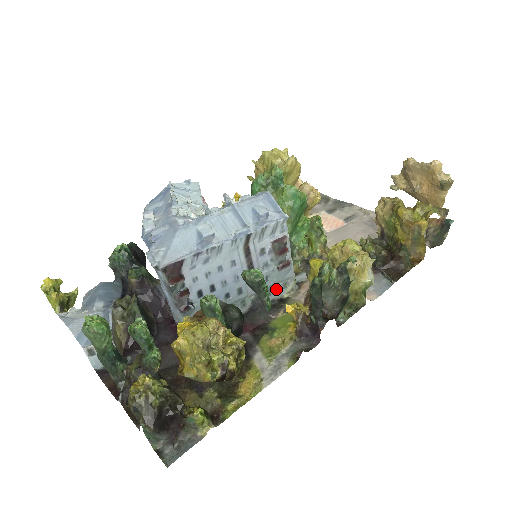
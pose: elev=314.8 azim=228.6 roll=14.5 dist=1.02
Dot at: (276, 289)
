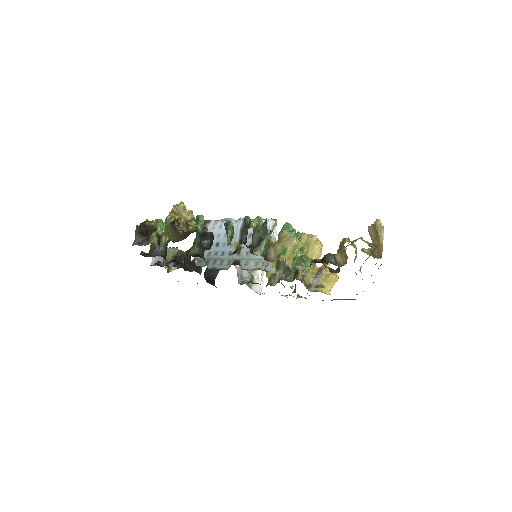
Dot at: (250, 263)
